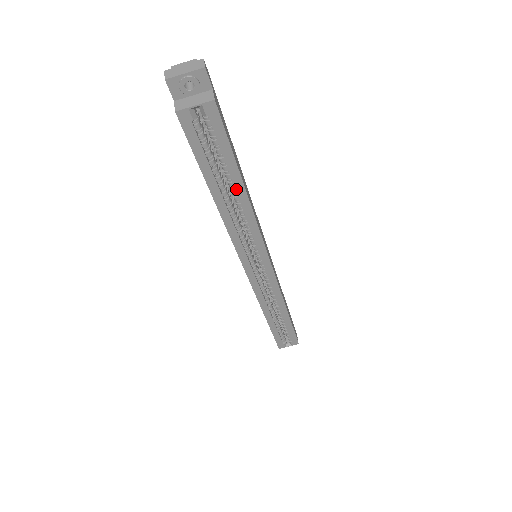
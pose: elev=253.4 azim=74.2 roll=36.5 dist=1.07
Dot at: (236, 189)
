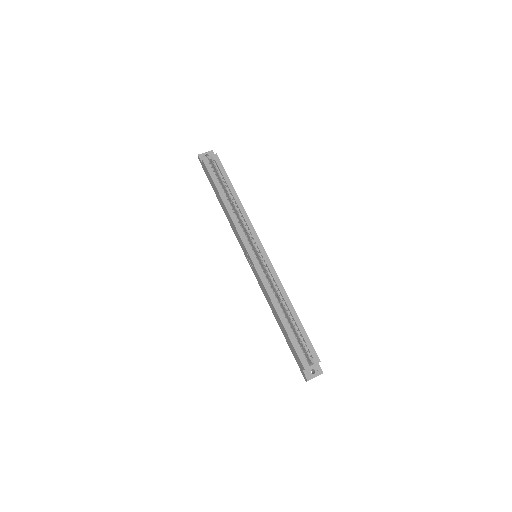
Dot at: (232, 194)
